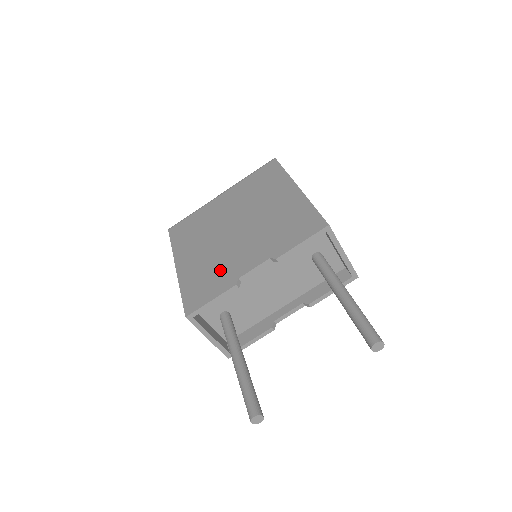
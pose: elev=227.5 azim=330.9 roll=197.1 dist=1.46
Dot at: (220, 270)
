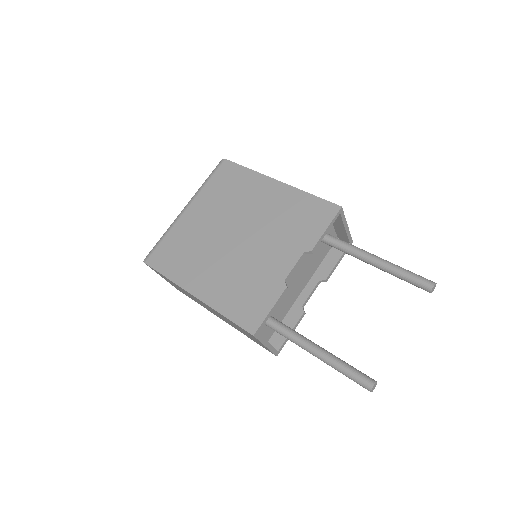
Dot at: (255, 280)
